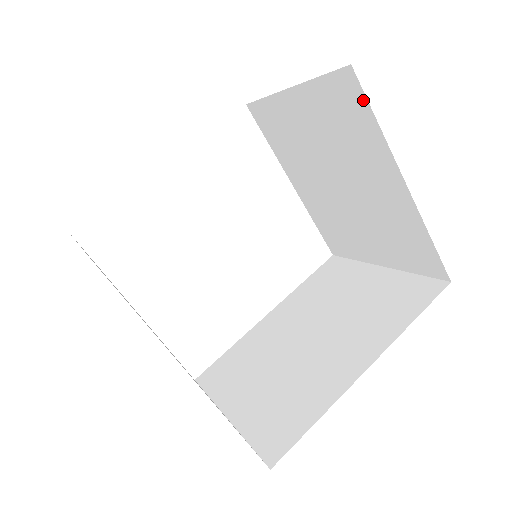
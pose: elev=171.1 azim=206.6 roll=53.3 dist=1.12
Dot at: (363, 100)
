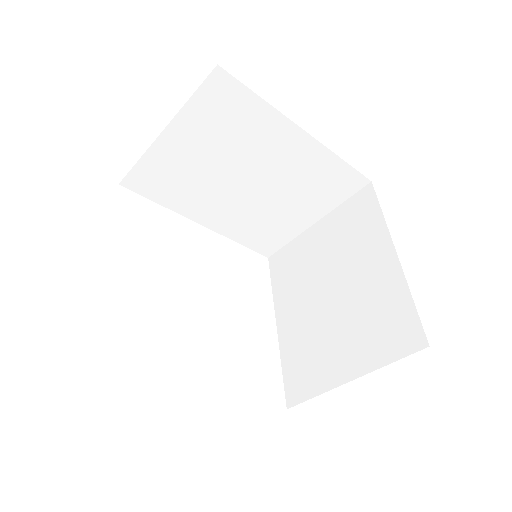
Dot at: (374, 201)
